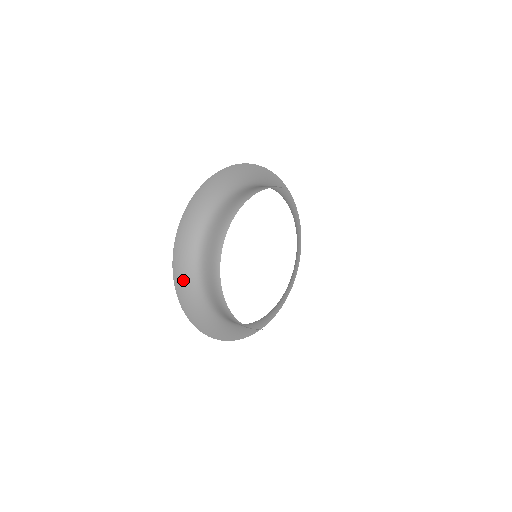
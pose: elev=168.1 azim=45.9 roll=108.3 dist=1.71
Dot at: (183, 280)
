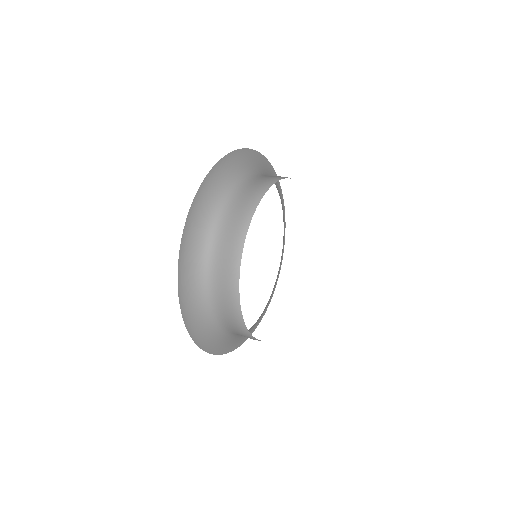
Dot at: (205, 338)
